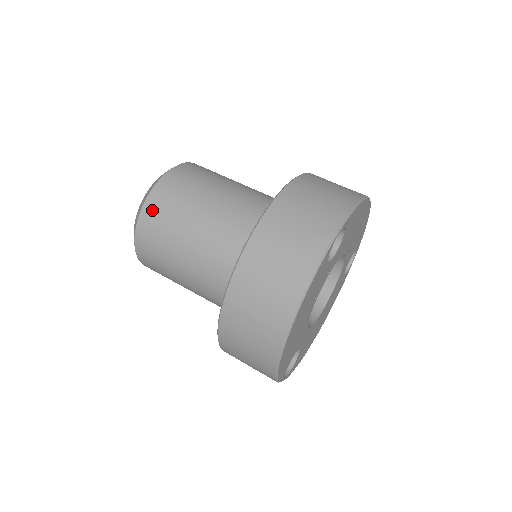
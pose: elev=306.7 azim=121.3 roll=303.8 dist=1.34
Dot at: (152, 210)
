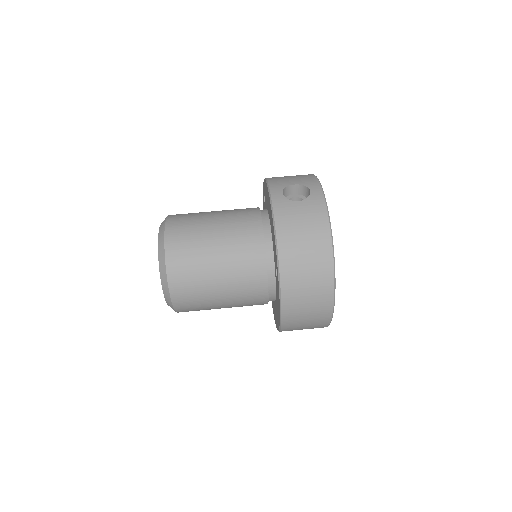
Dot at: (181, 302)
